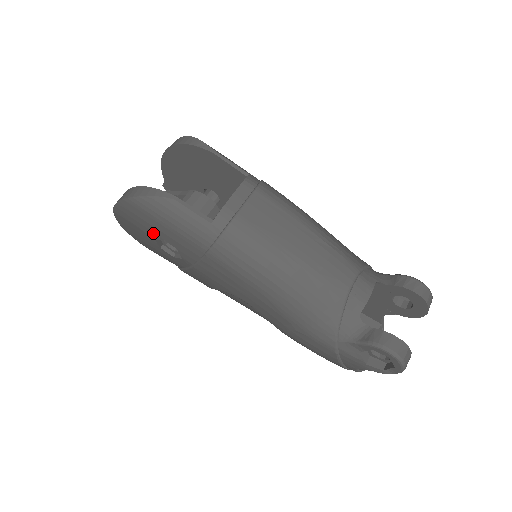
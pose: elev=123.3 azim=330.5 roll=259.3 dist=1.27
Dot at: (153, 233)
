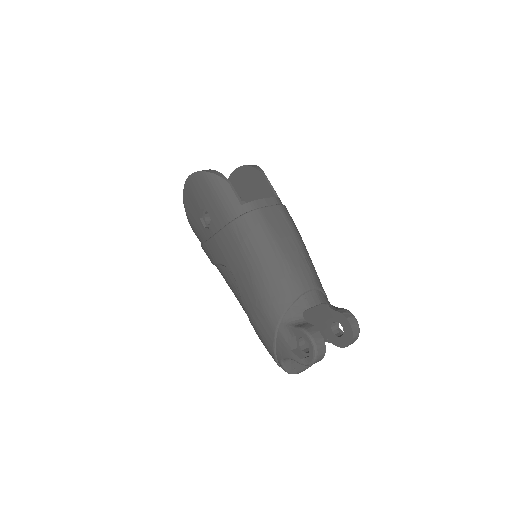
Dot at: (202, 202)
